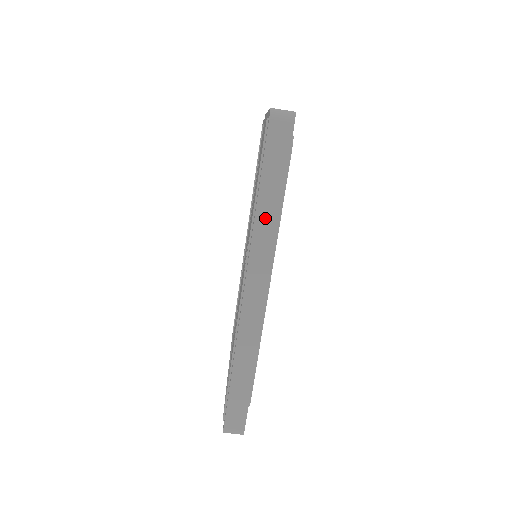
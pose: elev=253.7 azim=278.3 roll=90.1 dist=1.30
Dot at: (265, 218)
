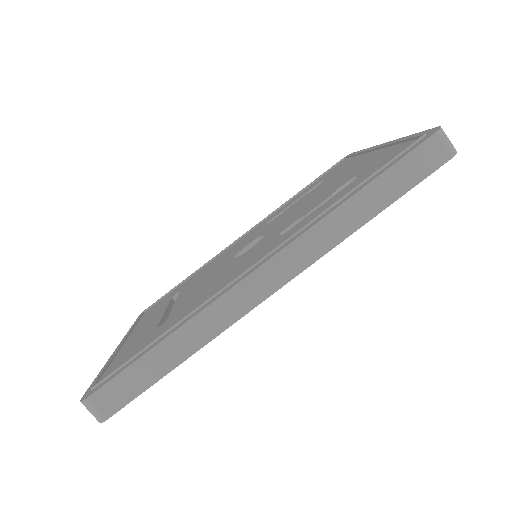
Dot at: (346, 217)
